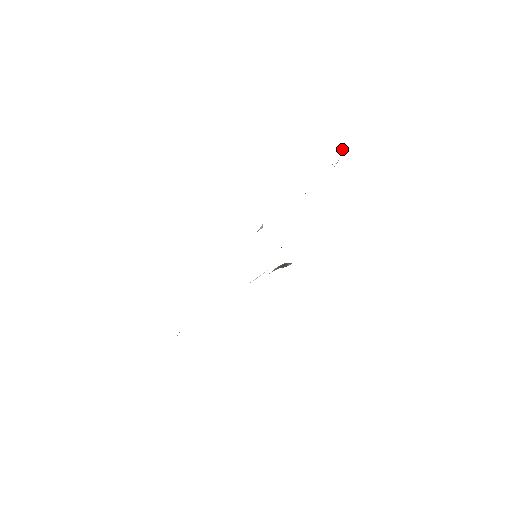
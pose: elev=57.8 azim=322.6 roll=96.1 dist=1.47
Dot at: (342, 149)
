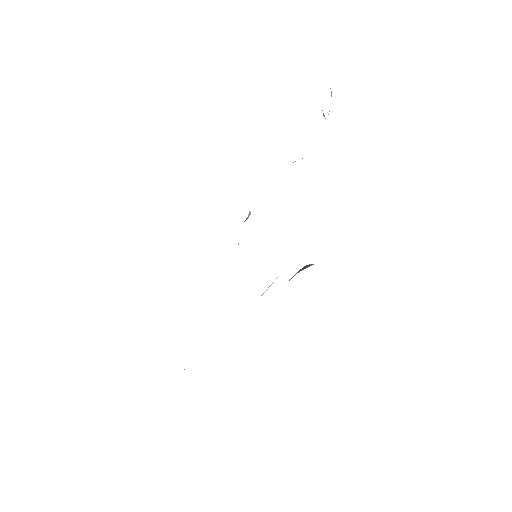
Dot at: occluded
